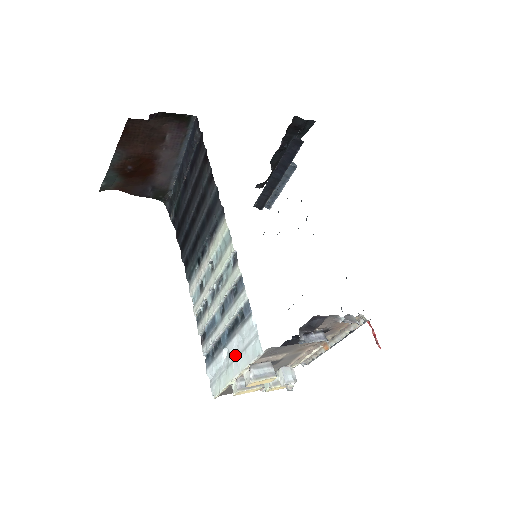
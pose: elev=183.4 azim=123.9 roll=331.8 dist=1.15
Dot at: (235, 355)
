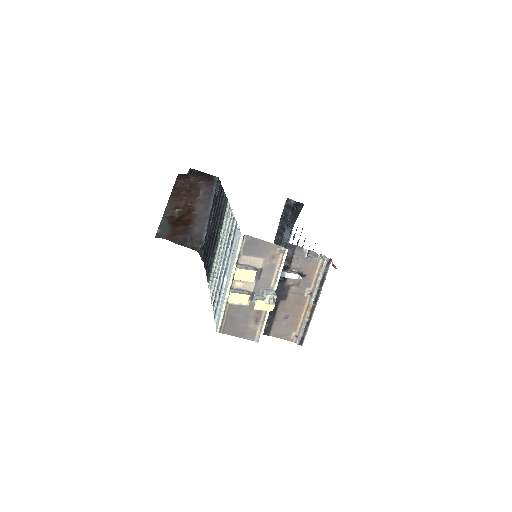
Dot at: (229, 269)
